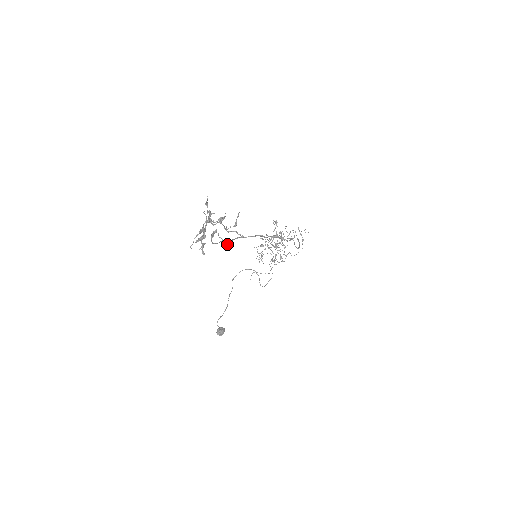
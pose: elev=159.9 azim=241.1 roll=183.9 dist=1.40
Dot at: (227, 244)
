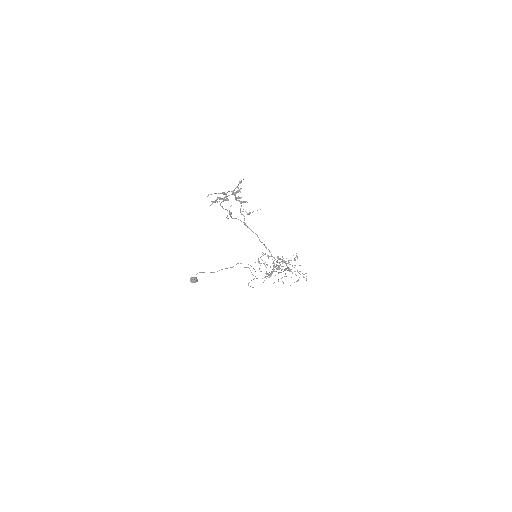
Dot at: (231, 217)
